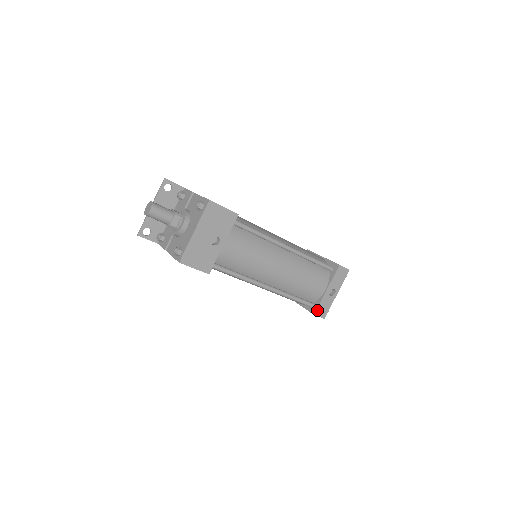
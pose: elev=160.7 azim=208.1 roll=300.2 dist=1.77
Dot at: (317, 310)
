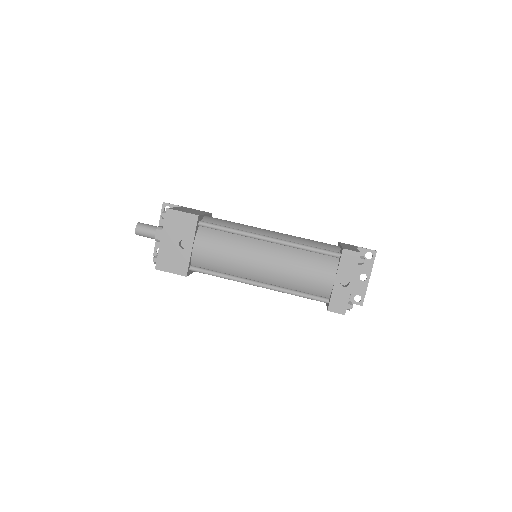
Dot at: (330, 305)
